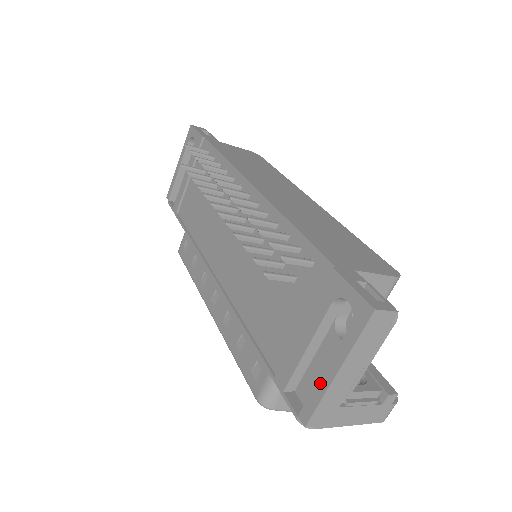
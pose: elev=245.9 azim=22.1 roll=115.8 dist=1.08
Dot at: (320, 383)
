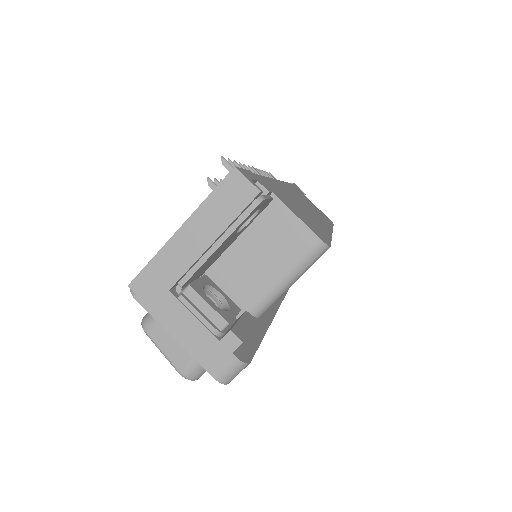
Dot at: (166, 246)
